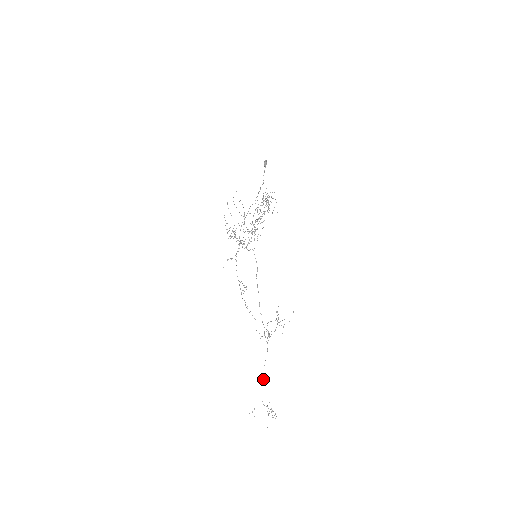
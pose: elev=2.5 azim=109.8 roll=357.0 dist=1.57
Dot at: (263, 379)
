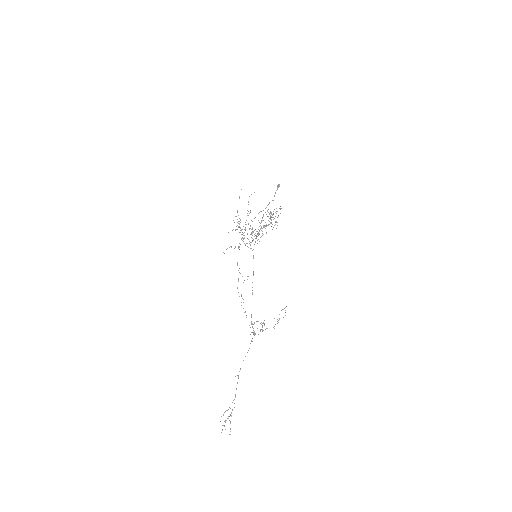
Dot at: (238, 378)
